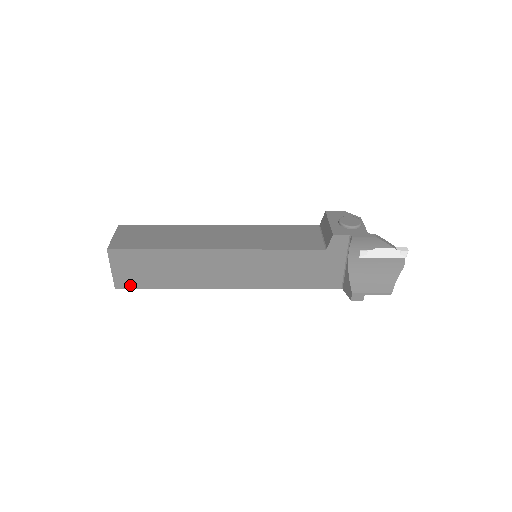
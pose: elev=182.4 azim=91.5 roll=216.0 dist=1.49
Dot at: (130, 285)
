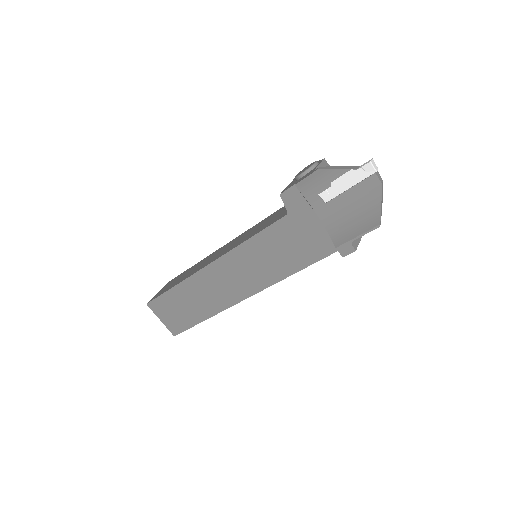
Dot at: (180, 329)
